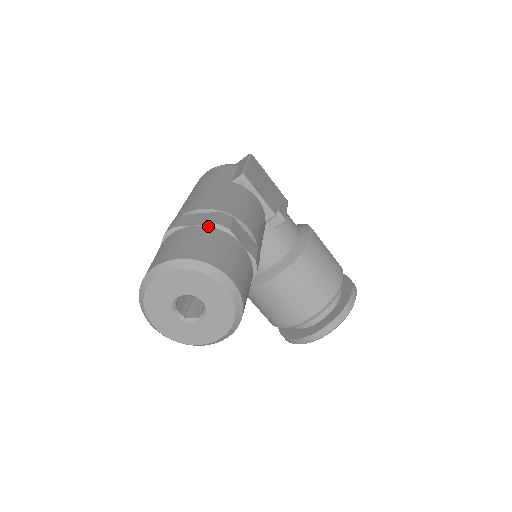
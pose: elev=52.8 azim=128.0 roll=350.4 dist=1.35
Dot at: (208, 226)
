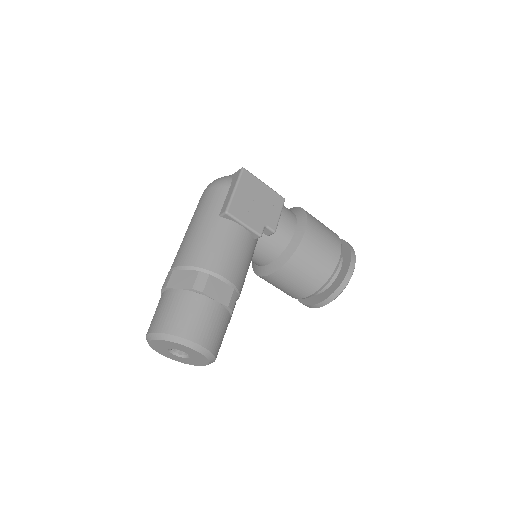
Dot at: (187, 290)
